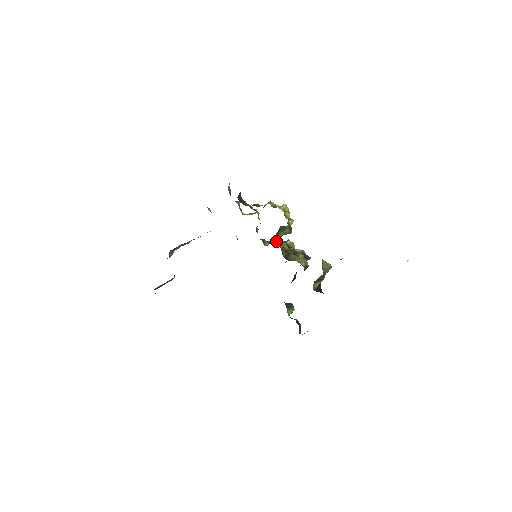
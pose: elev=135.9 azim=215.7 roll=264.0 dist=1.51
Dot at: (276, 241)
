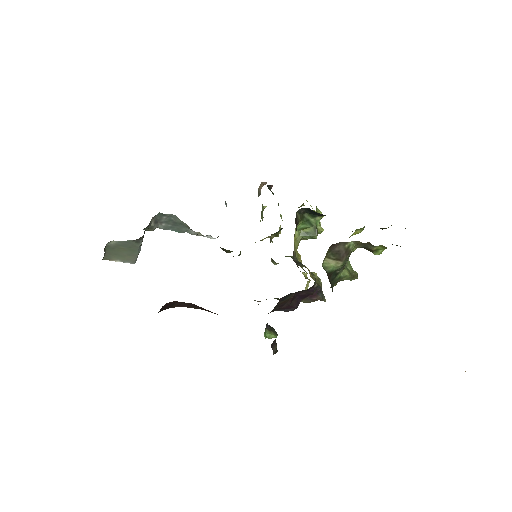
Dot at: occluded
